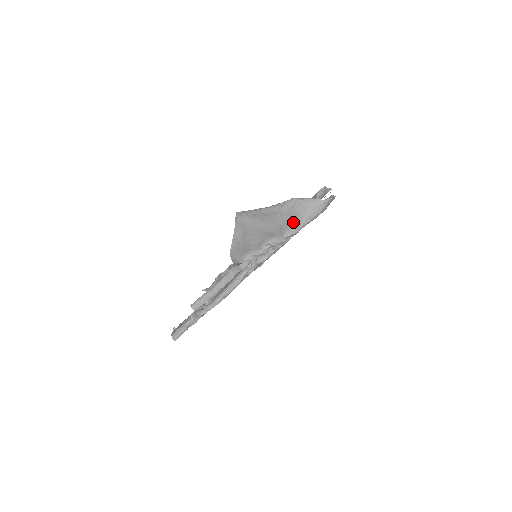
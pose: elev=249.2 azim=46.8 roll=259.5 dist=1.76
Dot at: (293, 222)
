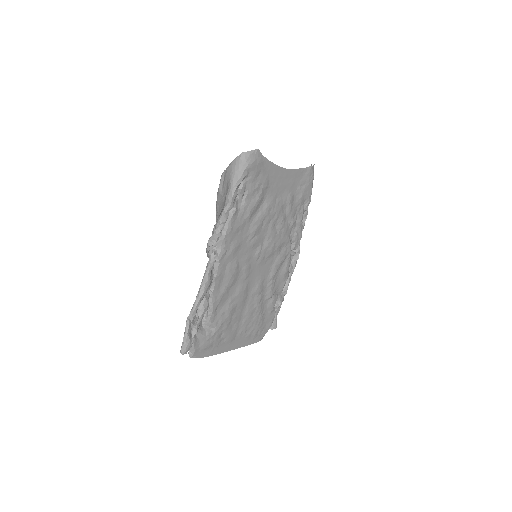
Dot at: (227, 191)
